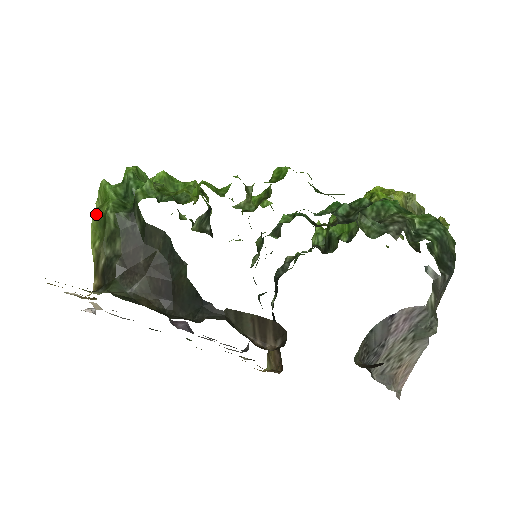
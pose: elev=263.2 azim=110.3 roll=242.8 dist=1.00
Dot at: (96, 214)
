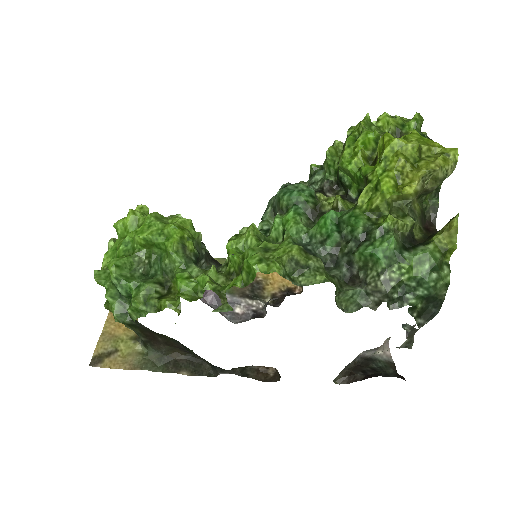
Dot at: (107, 309)
